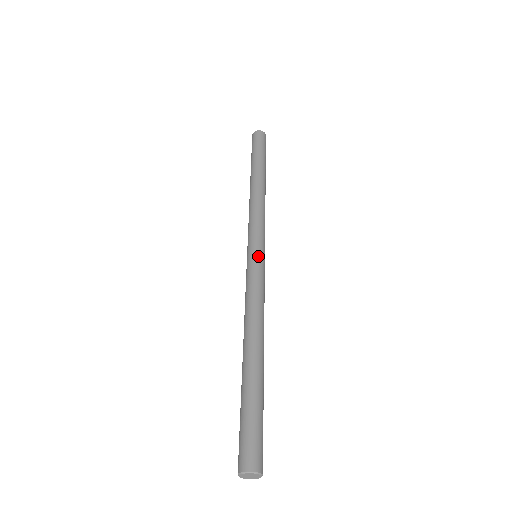
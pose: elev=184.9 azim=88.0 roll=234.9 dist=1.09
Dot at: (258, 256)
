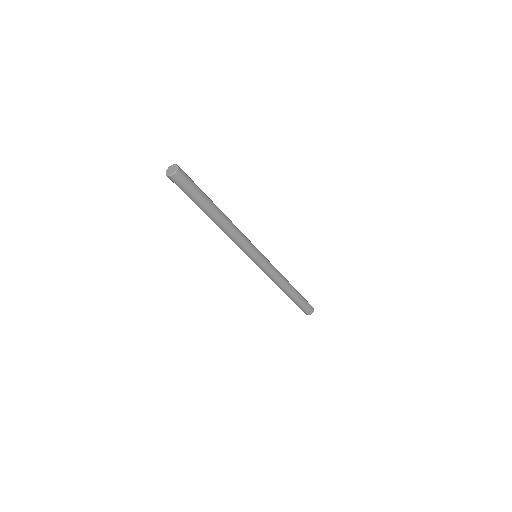
Dot at: occluded
